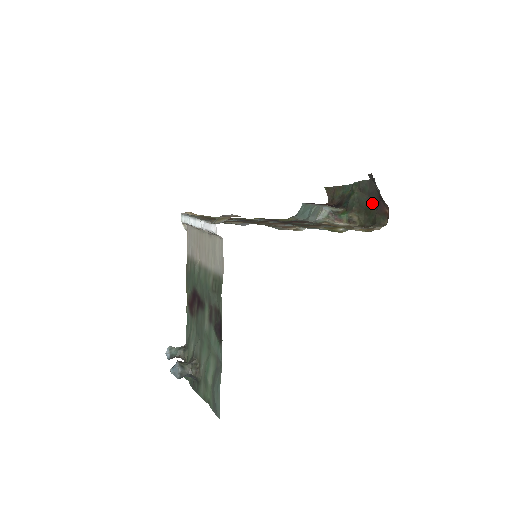
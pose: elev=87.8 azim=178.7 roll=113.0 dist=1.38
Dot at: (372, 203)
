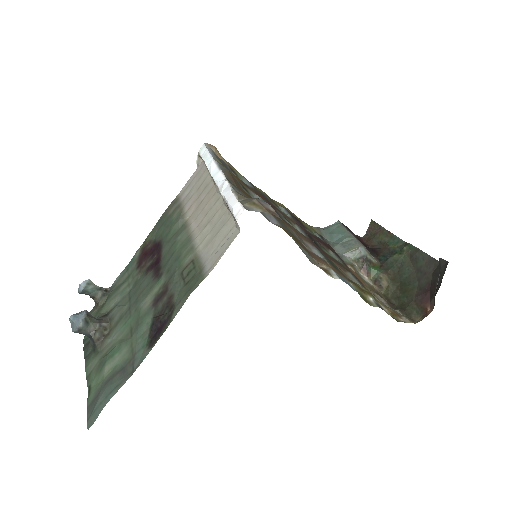
Dot at: (415, 283)
